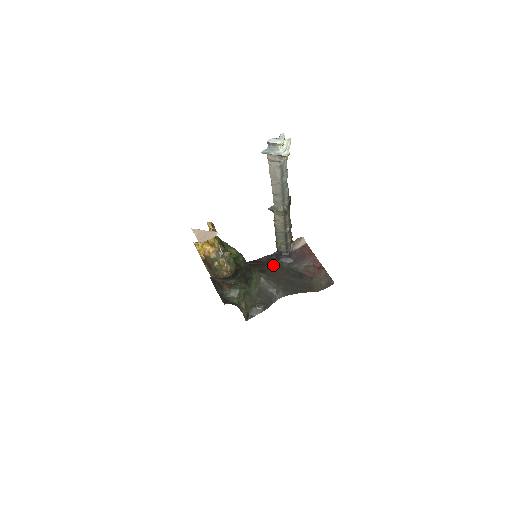
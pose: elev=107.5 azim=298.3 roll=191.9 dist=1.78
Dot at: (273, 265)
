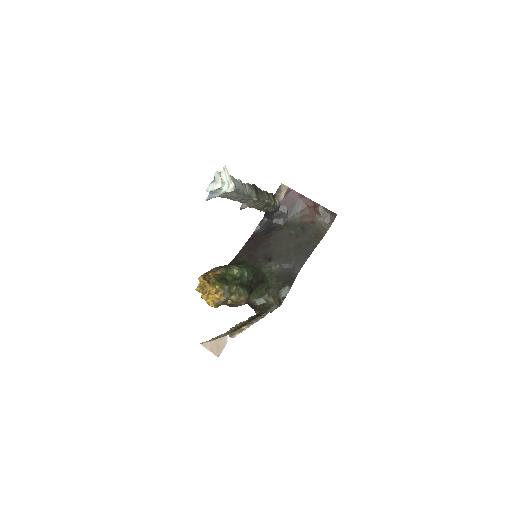
Dot at: (272, 237)
